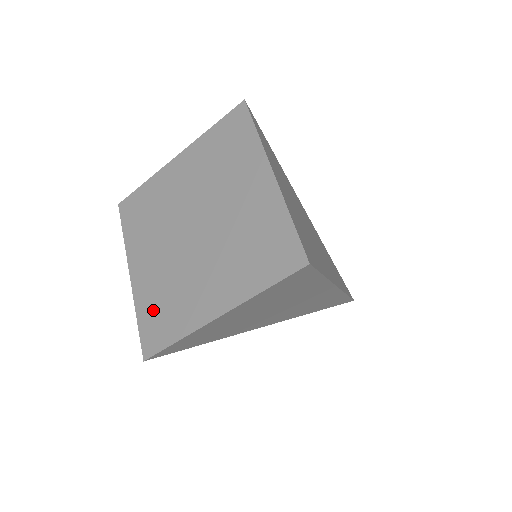
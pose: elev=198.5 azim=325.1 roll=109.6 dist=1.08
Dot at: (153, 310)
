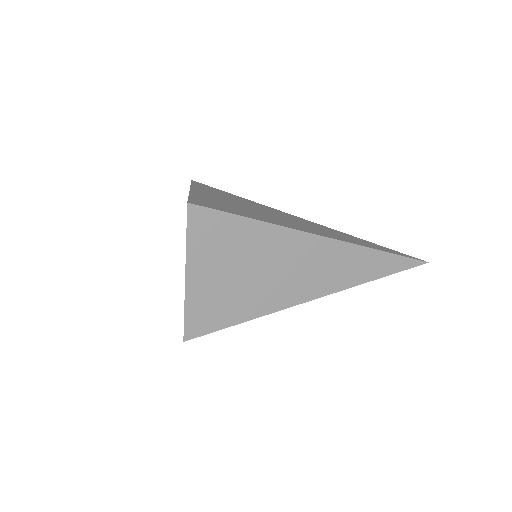
Dot at: occluded
